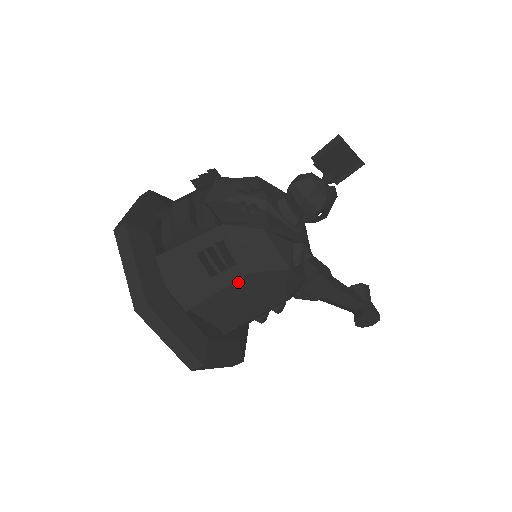
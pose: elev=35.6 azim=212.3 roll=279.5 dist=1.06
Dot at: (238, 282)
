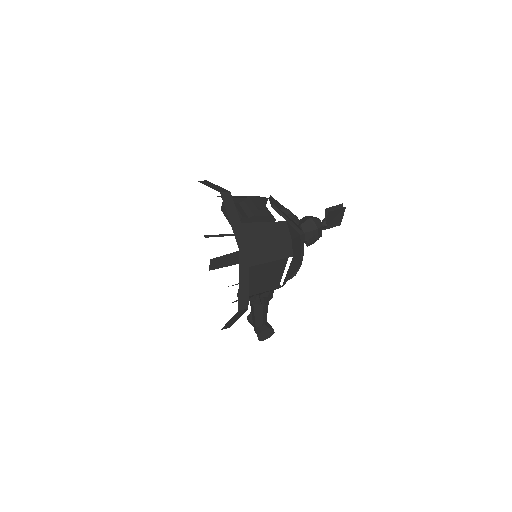
Dot at: (279, 261)
